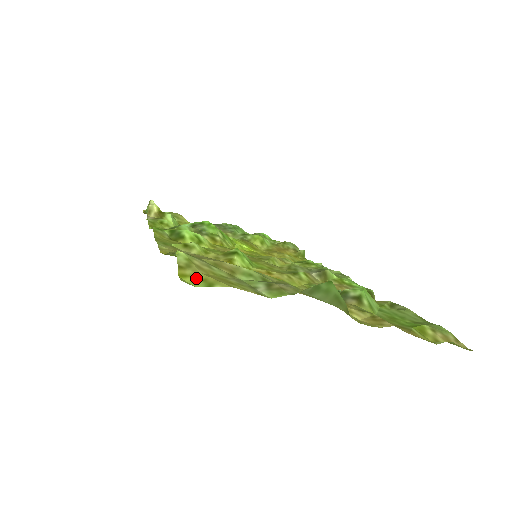
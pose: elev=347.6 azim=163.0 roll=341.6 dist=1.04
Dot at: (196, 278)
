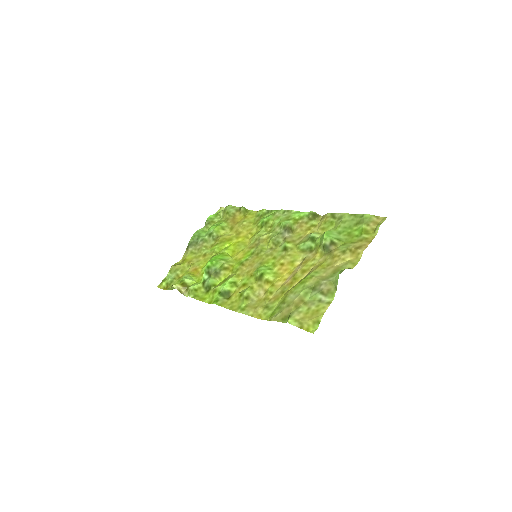
Dot at: (311, 325)
